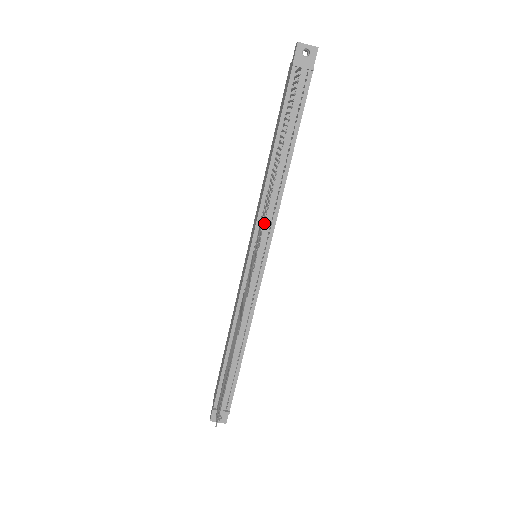
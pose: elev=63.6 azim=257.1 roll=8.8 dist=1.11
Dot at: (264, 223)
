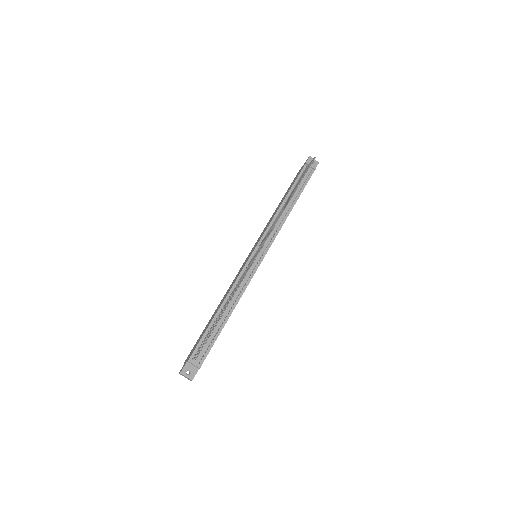
Dot at: occluded
